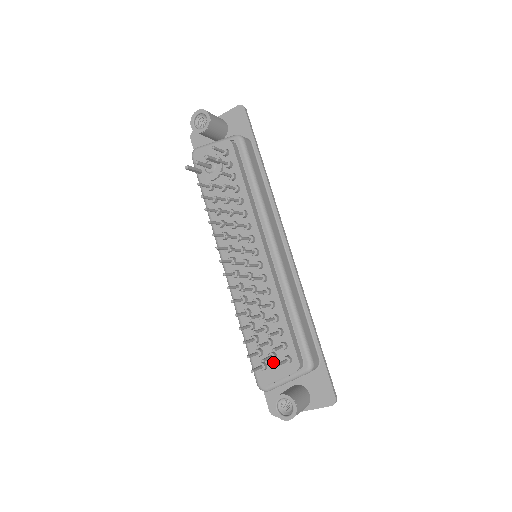
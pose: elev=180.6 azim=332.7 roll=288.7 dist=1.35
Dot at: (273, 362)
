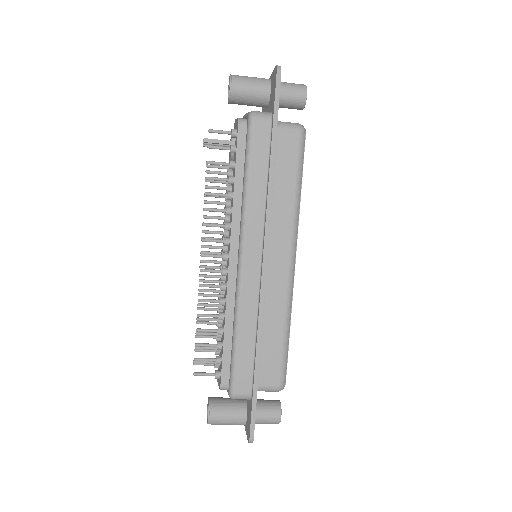
Dot at: (219, 367)
